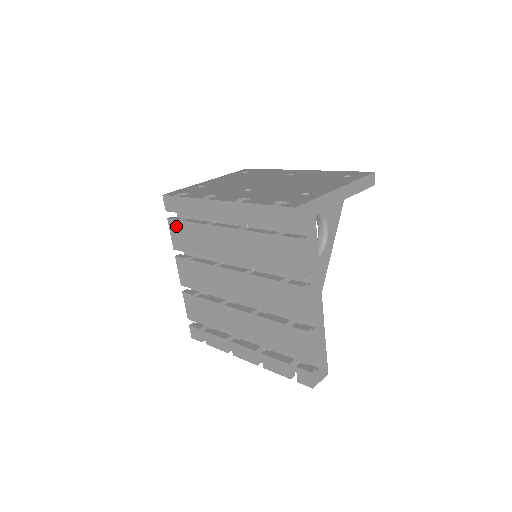
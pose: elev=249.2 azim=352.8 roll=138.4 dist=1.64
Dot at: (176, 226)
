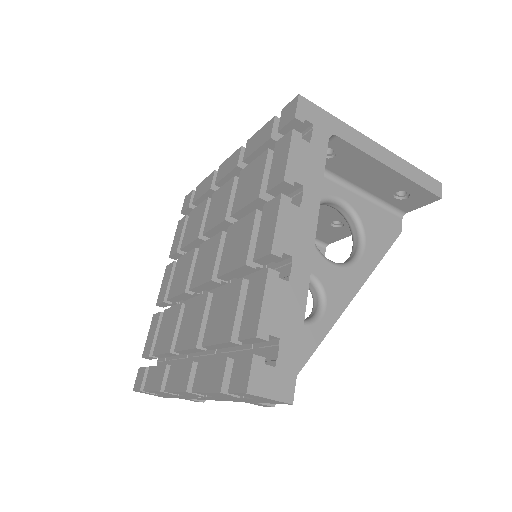
Dot at: (182, 224)
